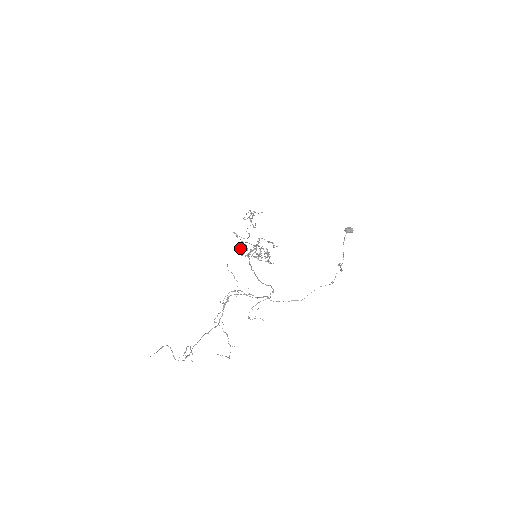
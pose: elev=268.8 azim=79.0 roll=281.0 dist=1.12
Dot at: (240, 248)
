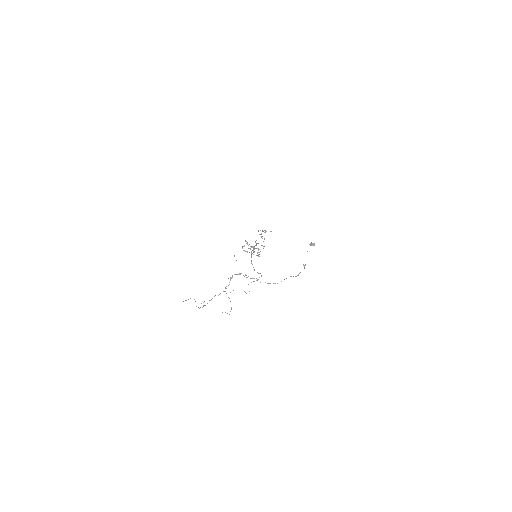
Dot at: (243, 246)
